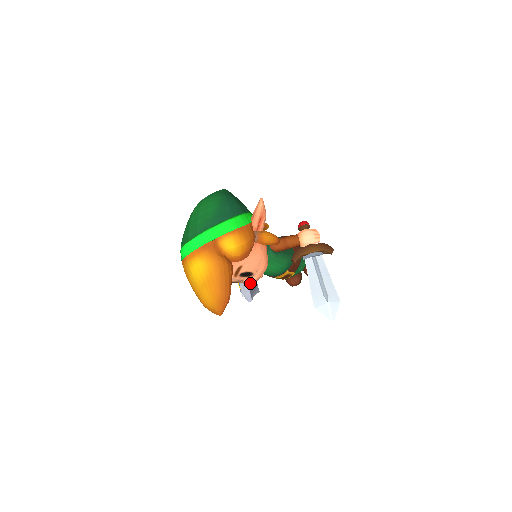
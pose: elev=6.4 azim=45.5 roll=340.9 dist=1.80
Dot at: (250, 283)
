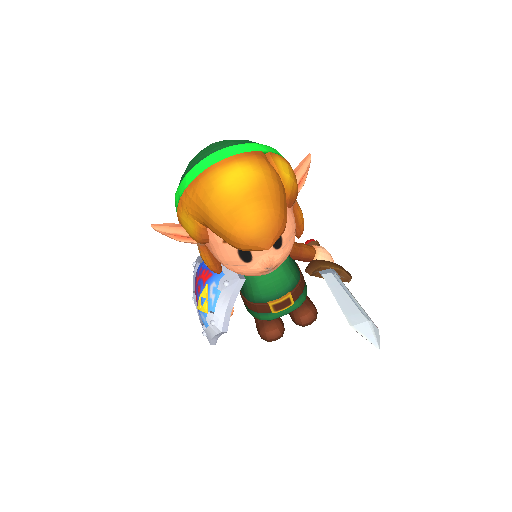
Dot at: (271, 262)
